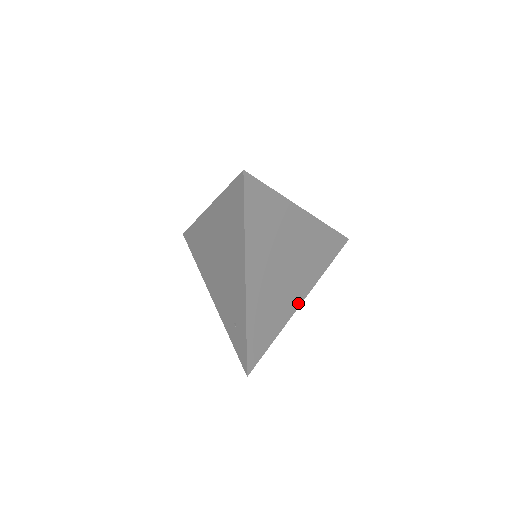
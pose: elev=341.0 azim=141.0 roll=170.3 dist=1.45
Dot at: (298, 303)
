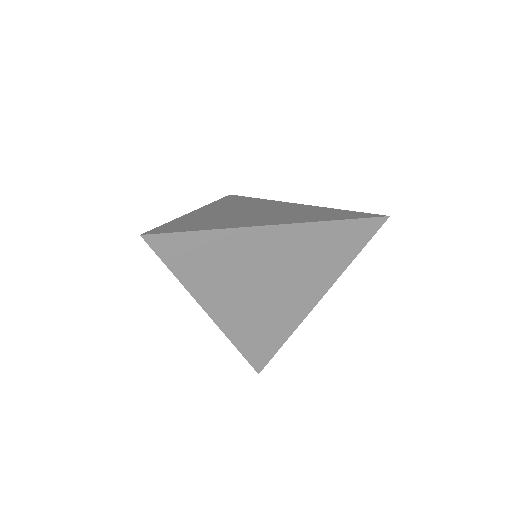
Dot at: (310, 306)
